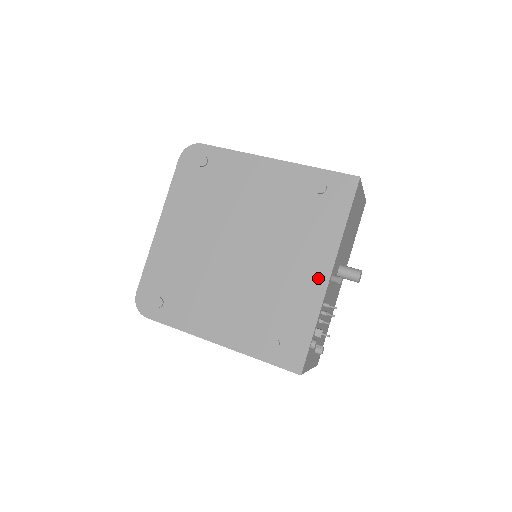
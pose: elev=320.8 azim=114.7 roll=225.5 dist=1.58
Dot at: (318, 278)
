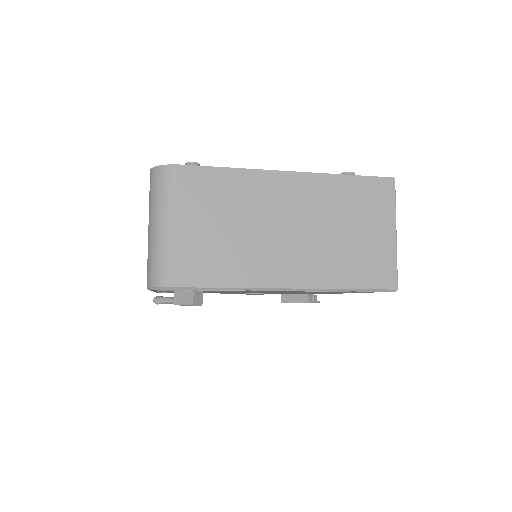
Dot at: occluded
